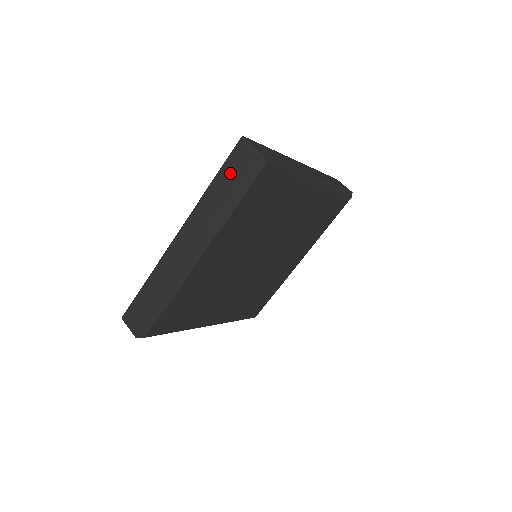
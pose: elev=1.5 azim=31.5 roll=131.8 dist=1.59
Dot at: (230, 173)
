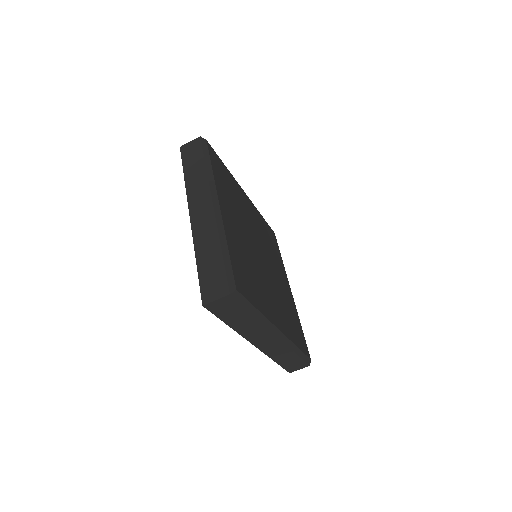
Dot at: (191, 160)
